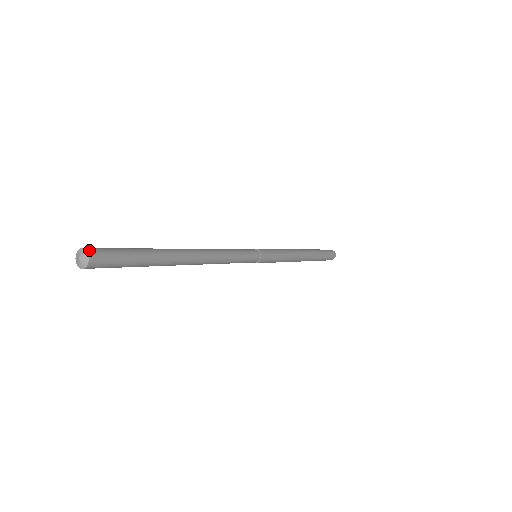
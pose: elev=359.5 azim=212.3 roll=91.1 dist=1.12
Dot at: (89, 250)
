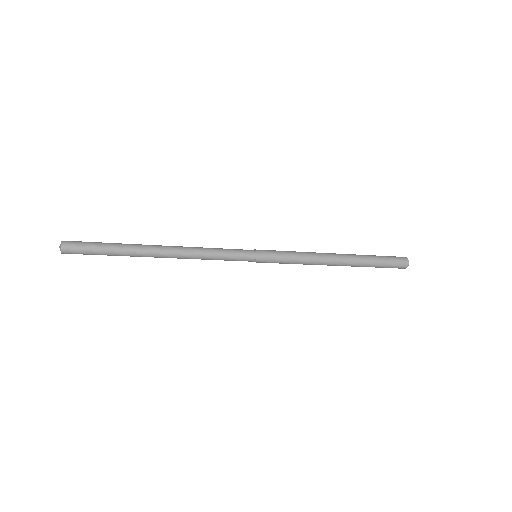
Dot at: (65, 241)
